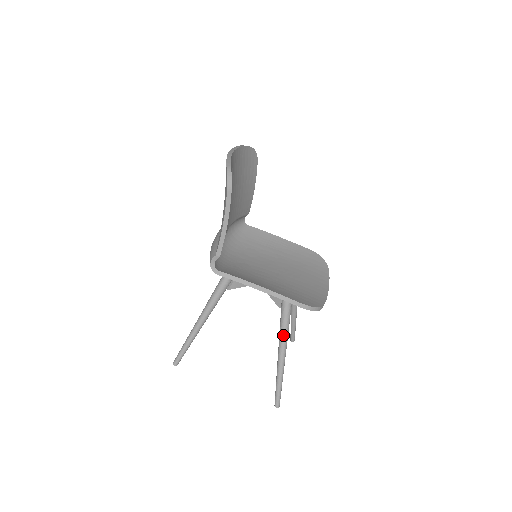
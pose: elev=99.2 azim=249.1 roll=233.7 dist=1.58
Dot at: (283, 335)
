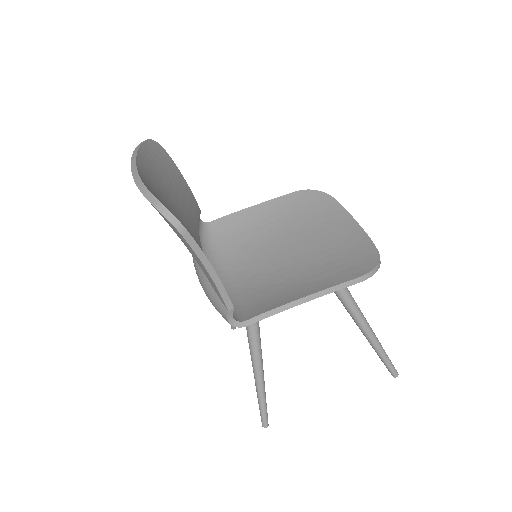
Dot at: (355, 313)
